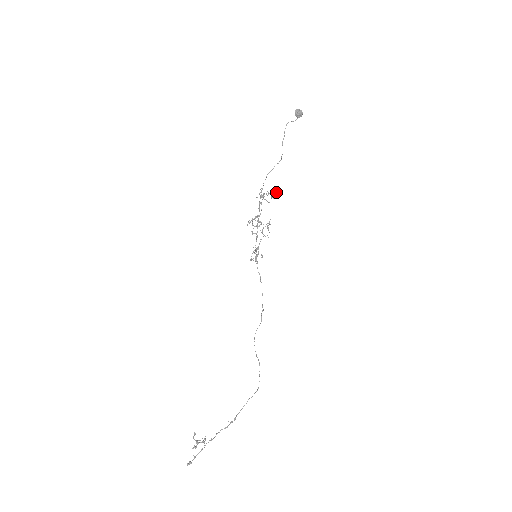
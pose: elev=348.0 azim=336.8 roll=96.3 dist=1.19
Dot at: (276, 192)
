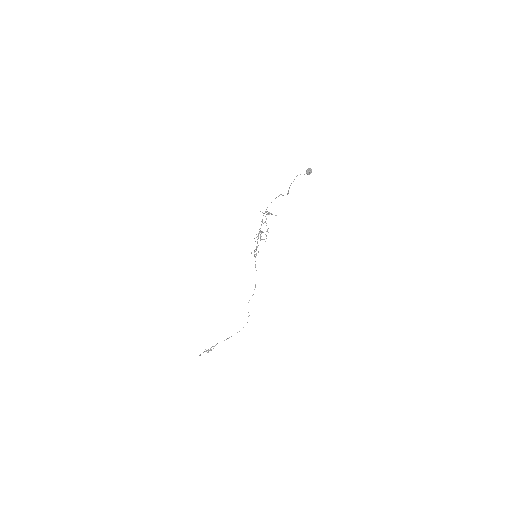
Dot at: occluded
